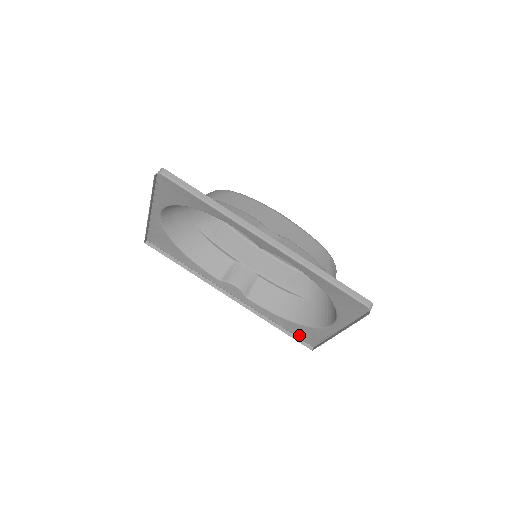
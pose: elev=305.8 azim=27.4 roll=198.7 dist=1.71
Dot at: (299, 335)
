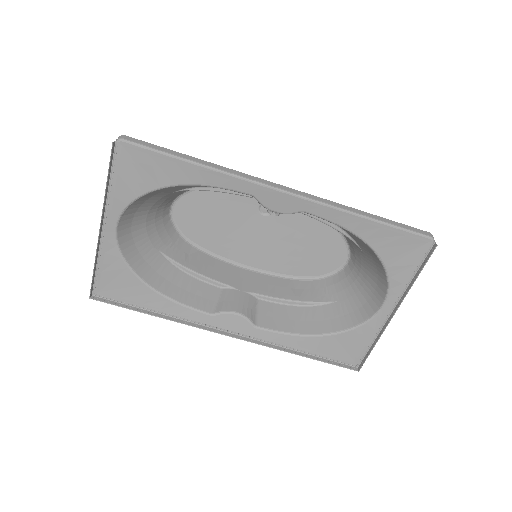
Dot at: (336, 355)
